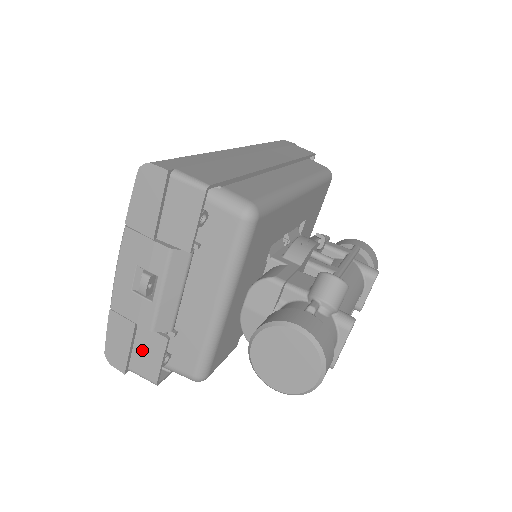
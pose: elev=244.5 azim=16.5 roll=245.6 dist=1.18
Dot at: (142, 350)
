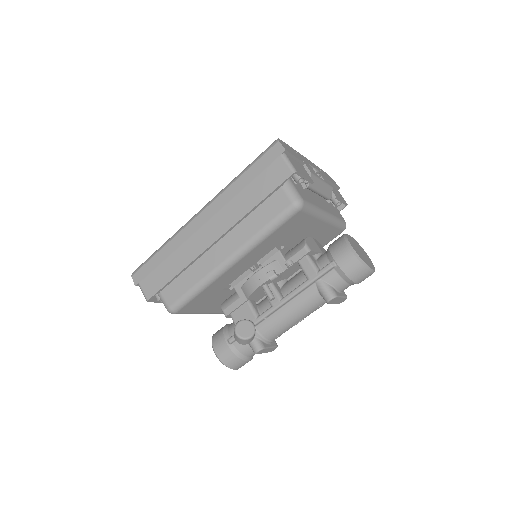
Dot at: occluded
